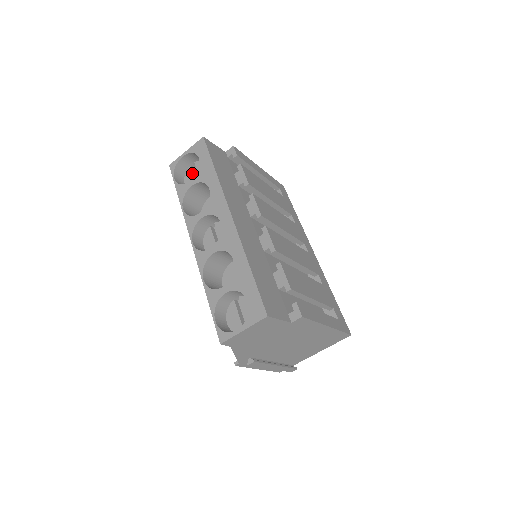
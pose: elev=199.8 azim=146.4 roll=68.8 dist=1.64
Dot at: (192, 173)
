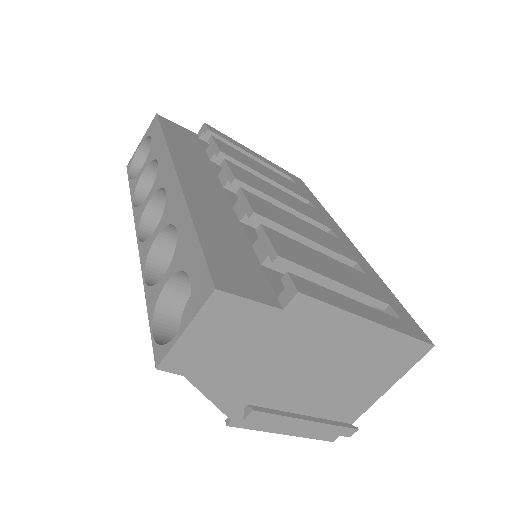
Dot at: occluded
